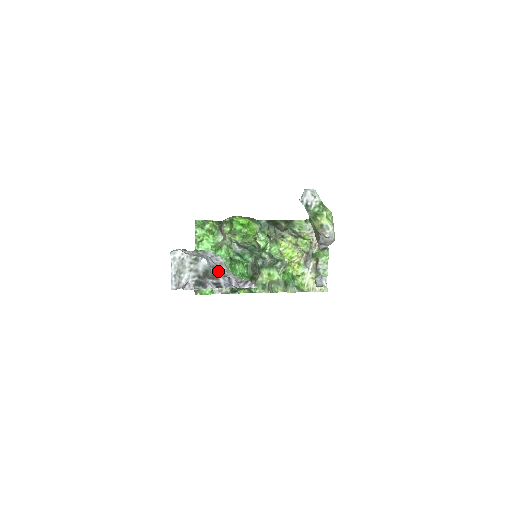
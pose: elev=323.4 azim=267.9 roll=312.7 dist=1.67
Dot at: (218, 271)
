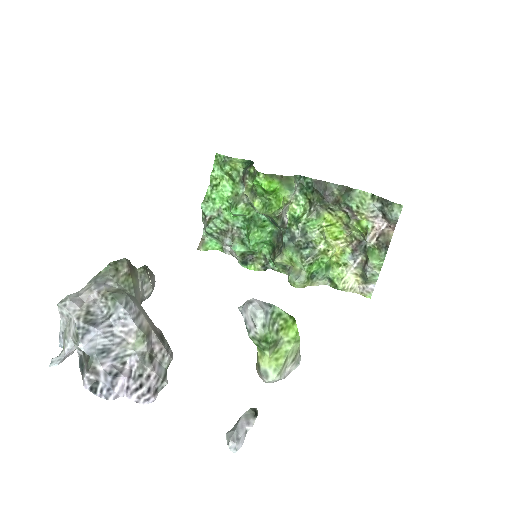
Dot at: (111, 354)
